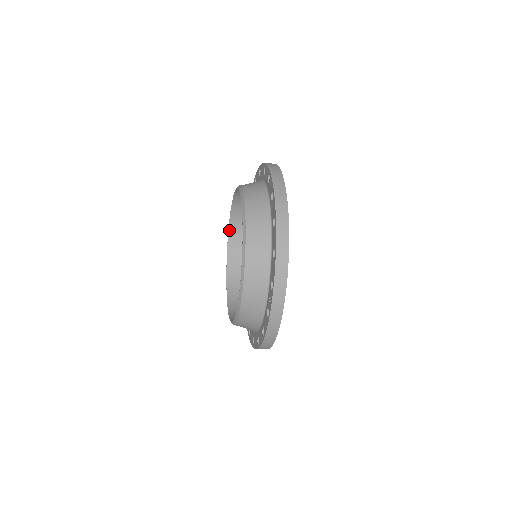
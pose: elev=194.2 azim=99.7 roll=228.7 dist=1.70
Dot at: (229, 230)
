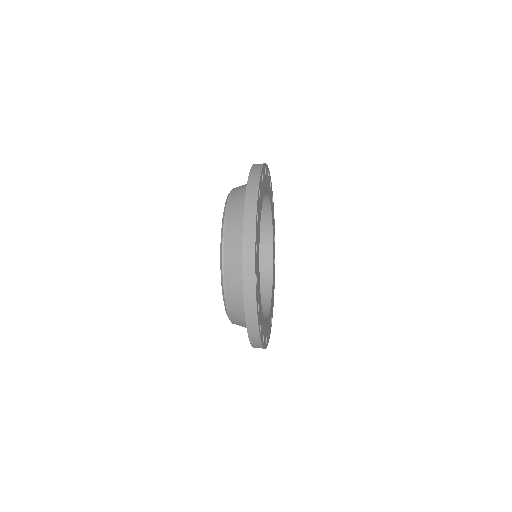
Dot at: occluded
